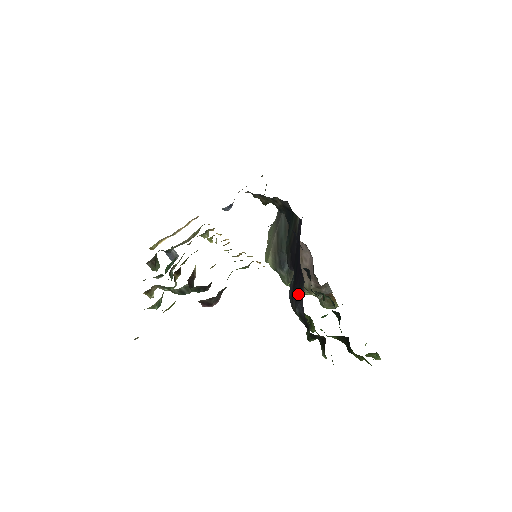
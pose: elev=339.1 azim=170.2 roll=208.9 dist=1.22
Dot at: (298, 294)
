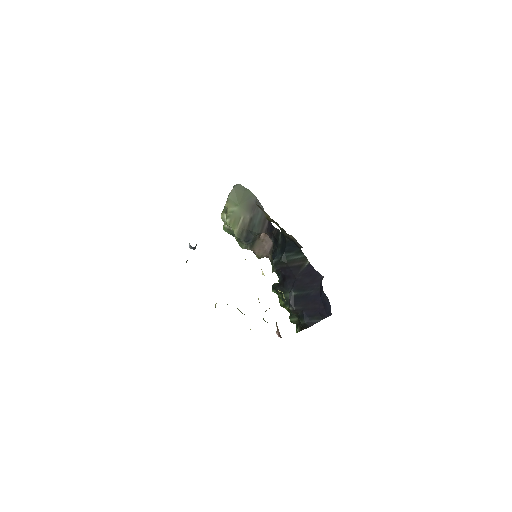
Dot at: (311, 317)
